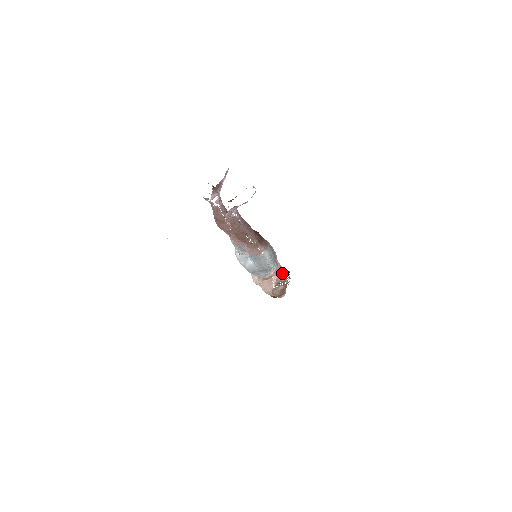
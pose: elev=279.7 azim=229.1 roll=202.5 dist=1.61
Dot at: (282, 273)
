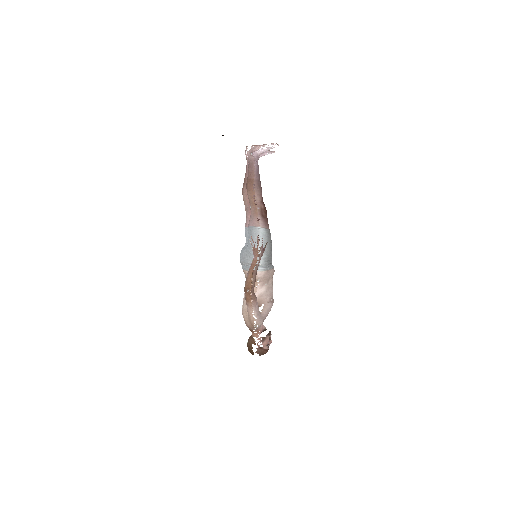
Dot at: (269, 297)
